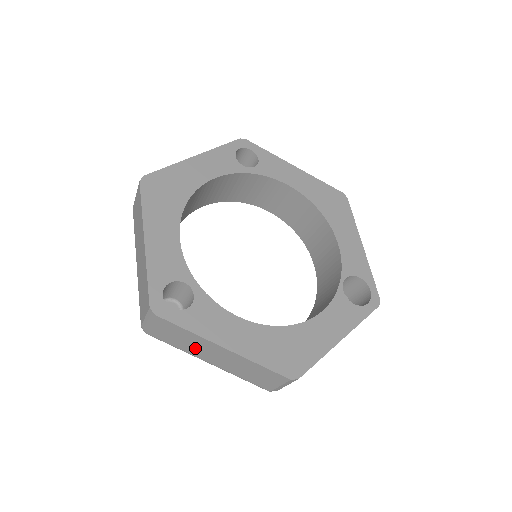
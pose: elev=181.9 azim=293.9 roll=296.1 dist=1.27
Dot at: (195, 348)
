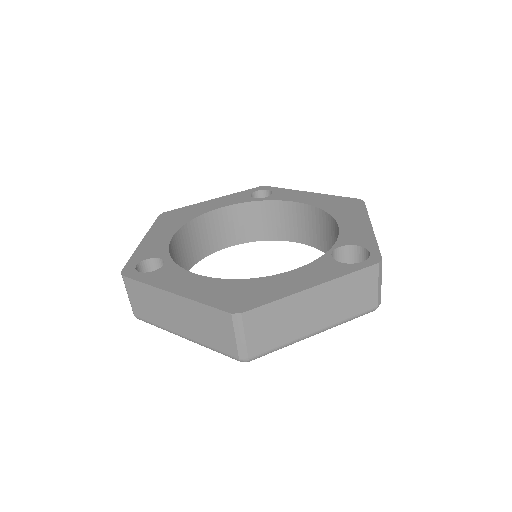
Dot at: (162, 313)
